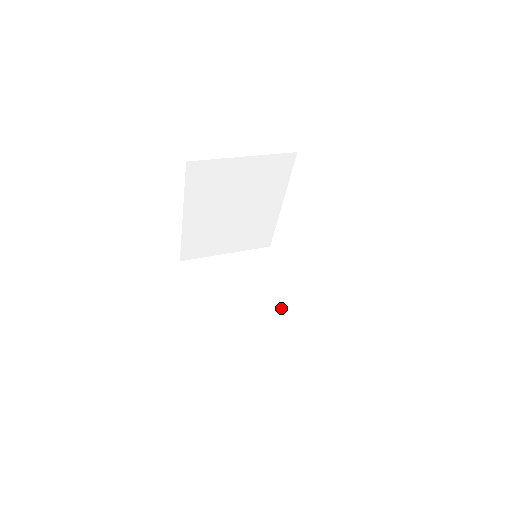
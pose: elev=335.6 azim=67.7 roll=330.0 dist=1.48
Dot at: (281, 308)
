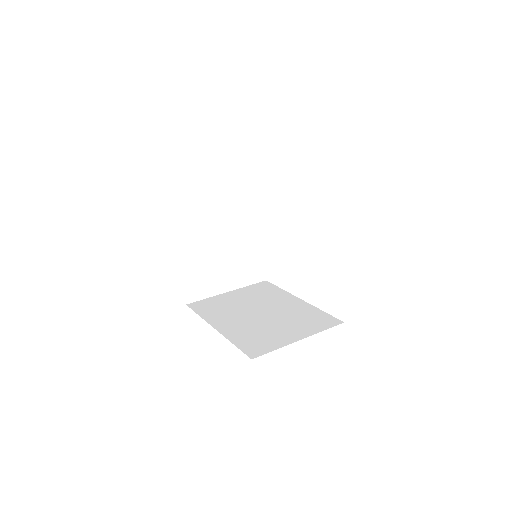
Dot at: (249, 252)
